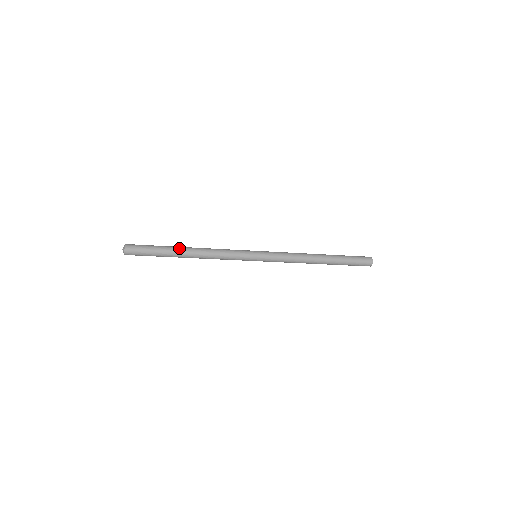
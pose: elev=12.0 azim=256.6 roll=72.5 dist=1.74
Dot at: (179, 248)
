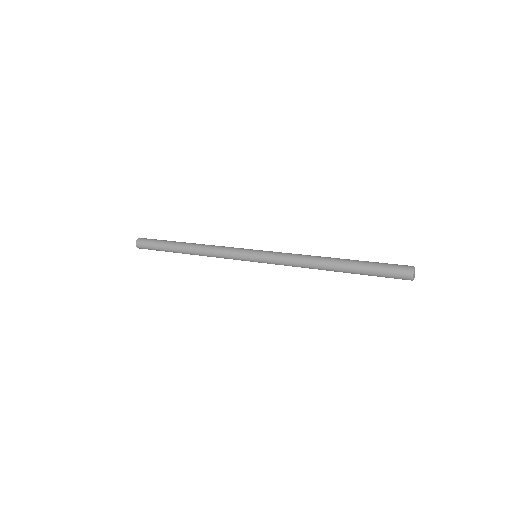
Dot at: (178, 249)
